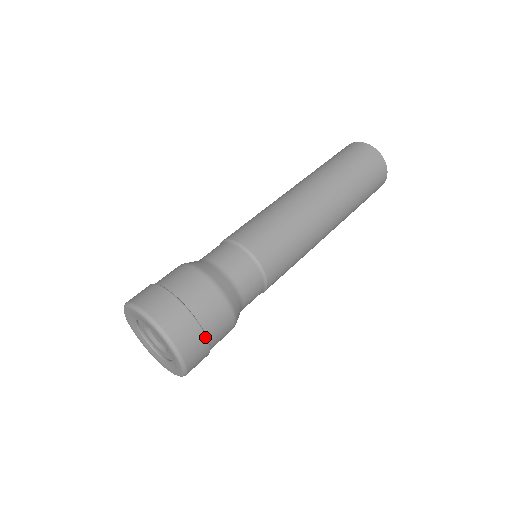
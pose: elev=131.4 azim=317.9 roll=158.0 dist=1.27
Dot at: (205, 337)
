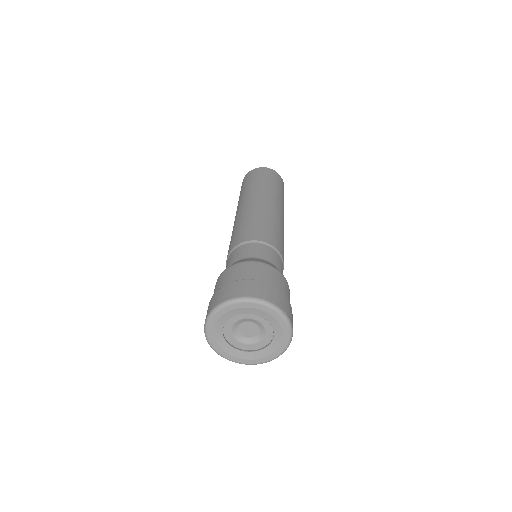
Dot at: (263, 282)
